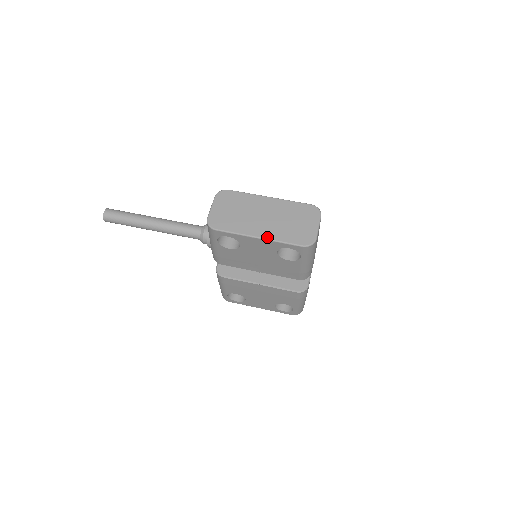
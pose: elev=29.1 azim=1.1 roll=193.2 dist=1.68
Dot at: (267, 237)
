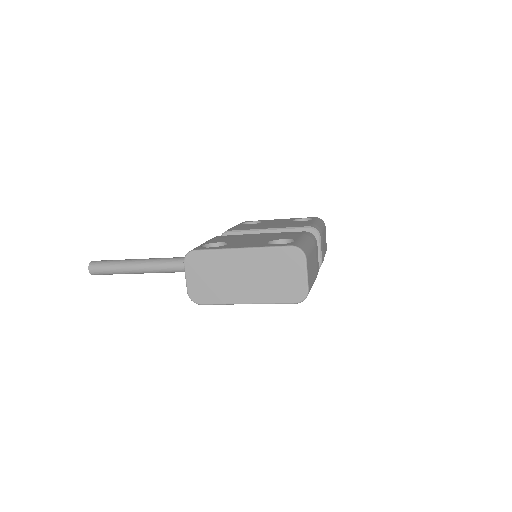
Dot at: (255, 302)
